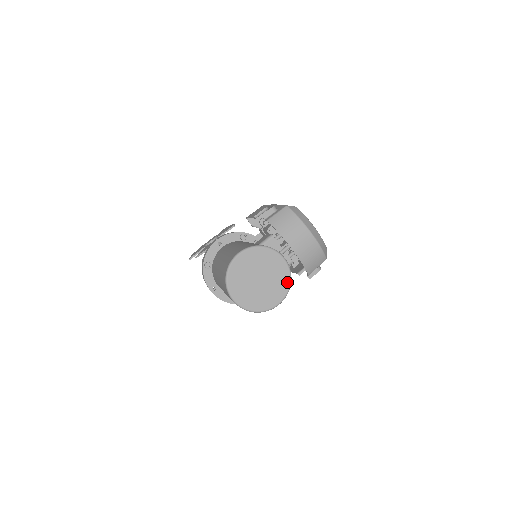
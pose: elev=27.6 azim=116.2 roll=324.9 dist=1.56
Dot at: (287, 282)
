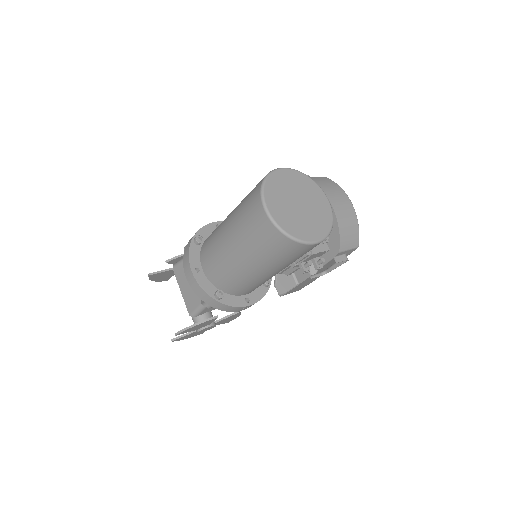
Dot at: (329, 224)
